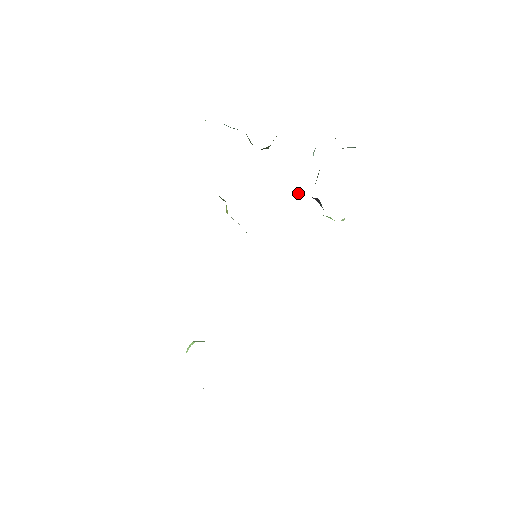
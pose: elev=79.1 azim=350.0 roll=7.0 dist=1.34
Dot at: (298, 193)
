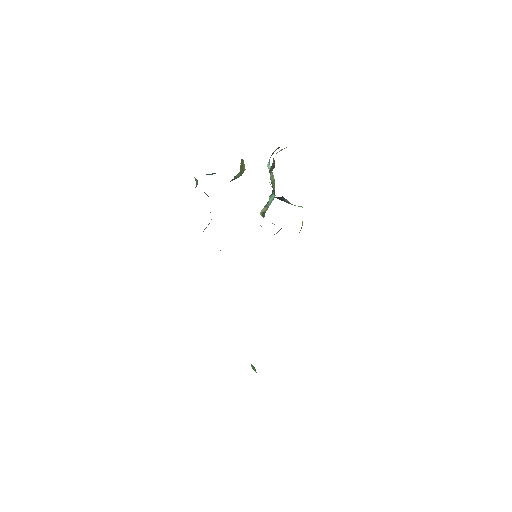
Dot at: (271, 199)
